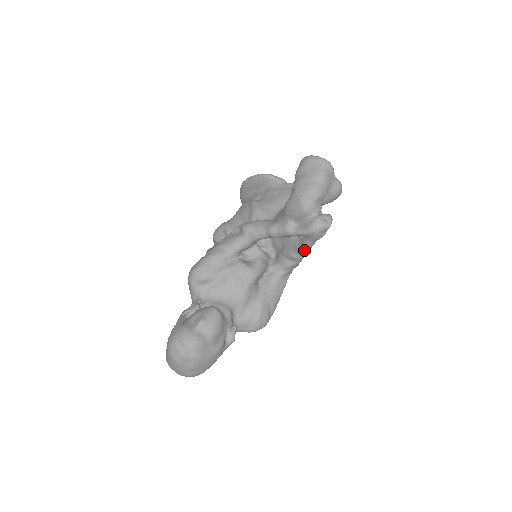
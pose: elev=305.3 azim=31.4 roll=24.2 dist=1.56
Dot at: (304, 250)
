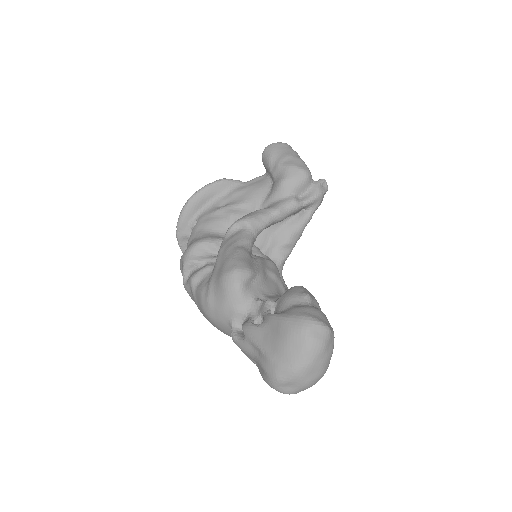
Dot at: (304, 227)
